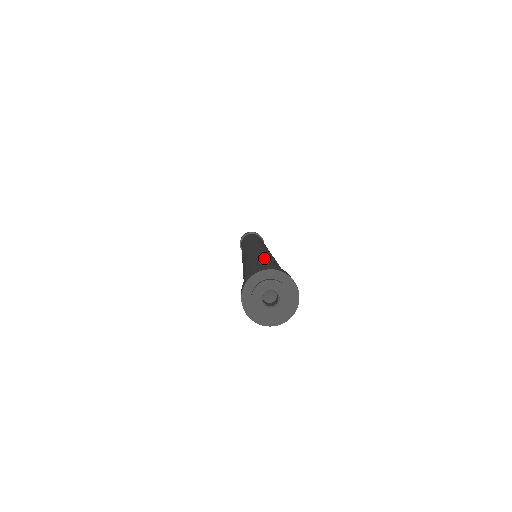
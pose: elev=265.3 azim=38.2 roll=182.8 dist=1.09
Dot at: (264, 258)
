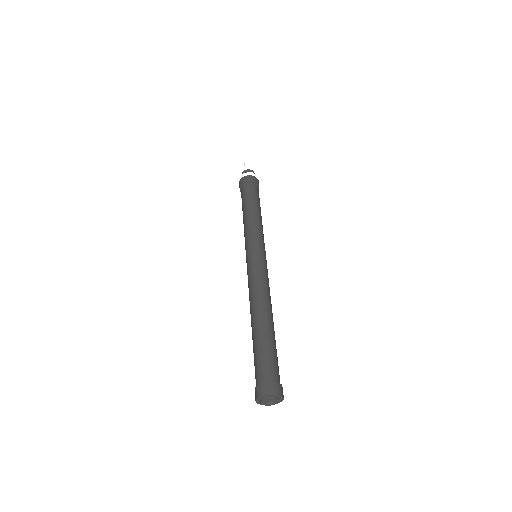
Dot at: (262, 341)
